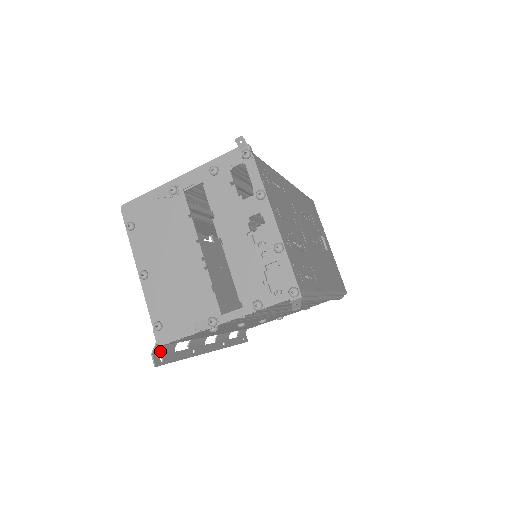
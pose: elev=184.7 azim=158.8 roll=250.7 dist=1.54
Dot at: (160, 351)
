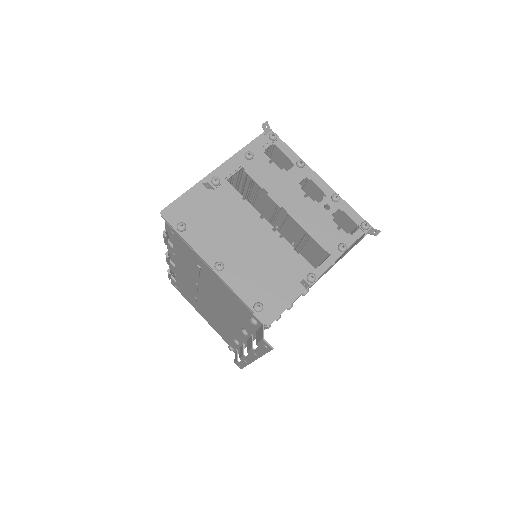
Dot at: occluded
